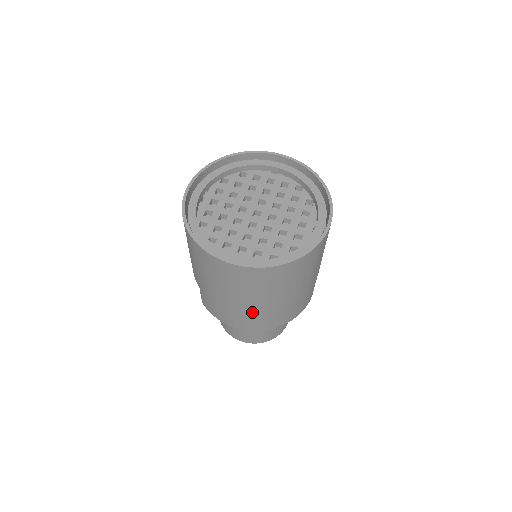
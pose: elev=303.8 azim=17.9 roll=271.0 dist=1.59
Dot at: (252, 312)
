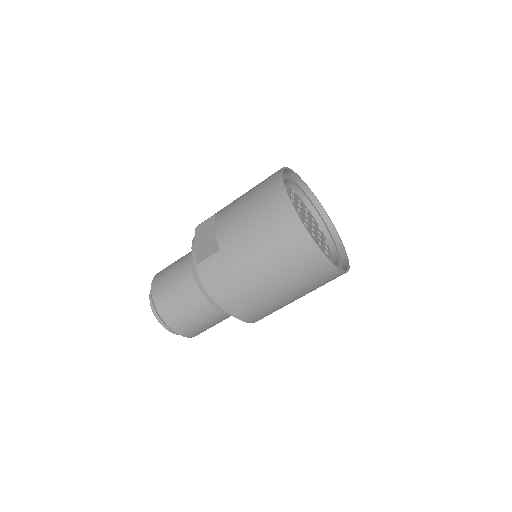
Dot at: (261, 294)
